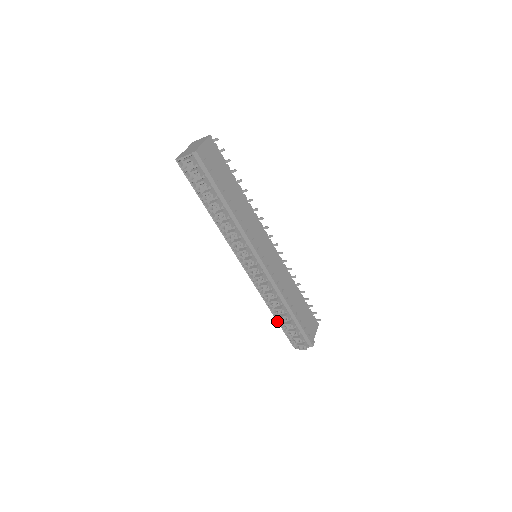
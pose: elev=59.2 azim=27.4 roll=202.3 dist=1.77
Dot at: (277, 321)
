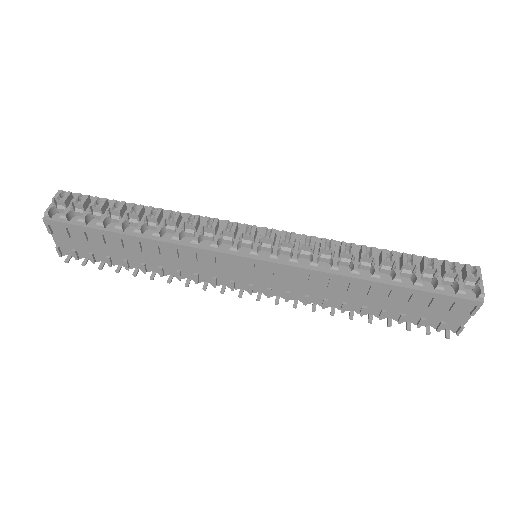
Dot at: (400, 287)
